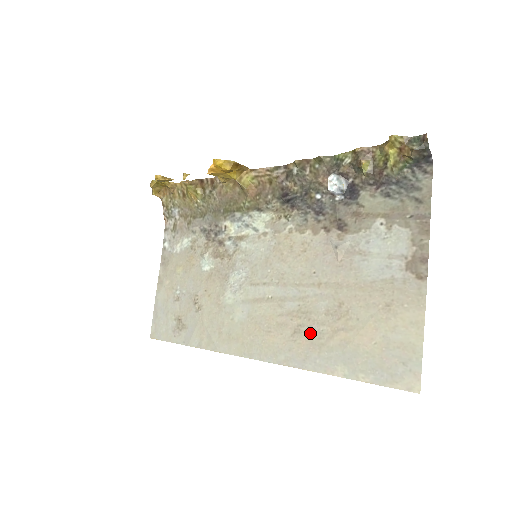
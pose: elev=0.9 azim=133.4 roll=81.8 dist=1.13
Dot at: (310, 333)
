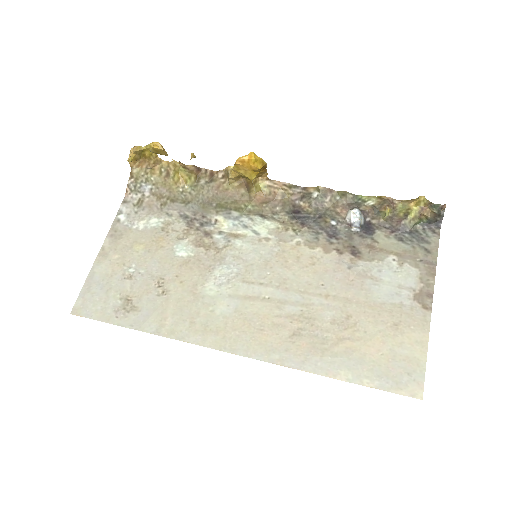
Dot at: (312, 337)
